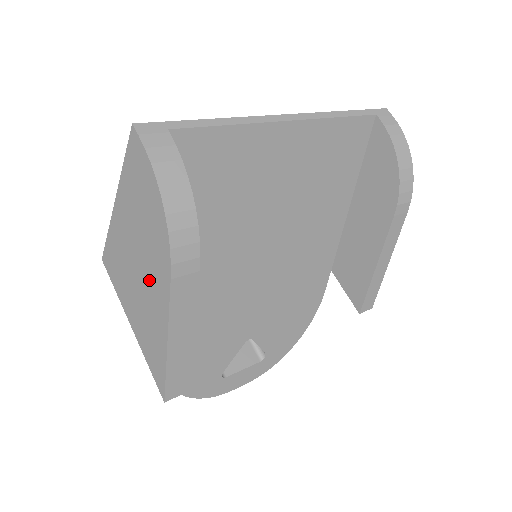
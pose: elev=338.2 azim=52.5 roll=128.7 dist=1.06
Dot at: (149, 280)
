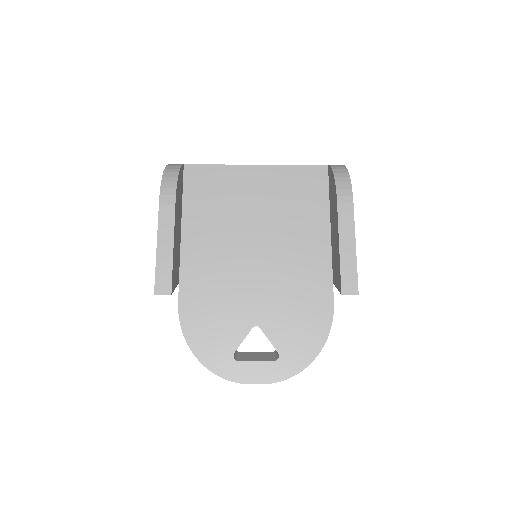
Dot at: occluded
